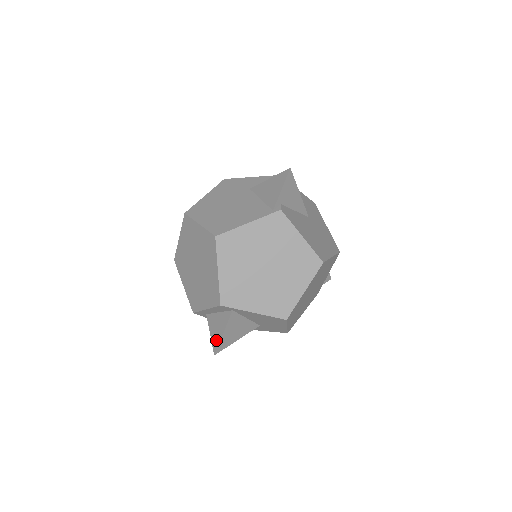
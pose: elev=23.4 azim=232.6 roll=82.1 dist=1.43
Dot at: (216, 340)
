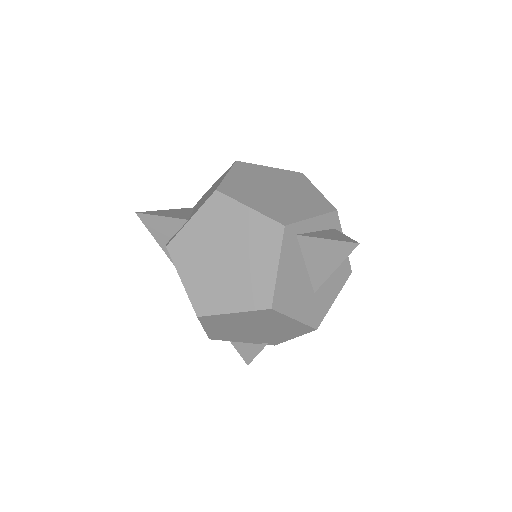
Dot at: (345, 238)
